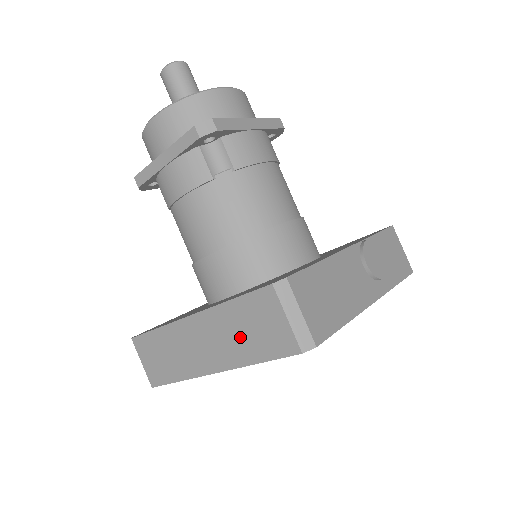
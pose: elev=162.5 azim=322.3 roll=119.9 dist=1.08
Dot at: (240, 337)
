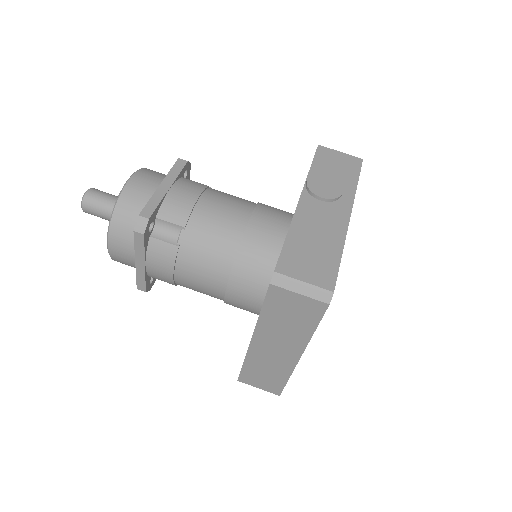
Dot at: (289, 326)
